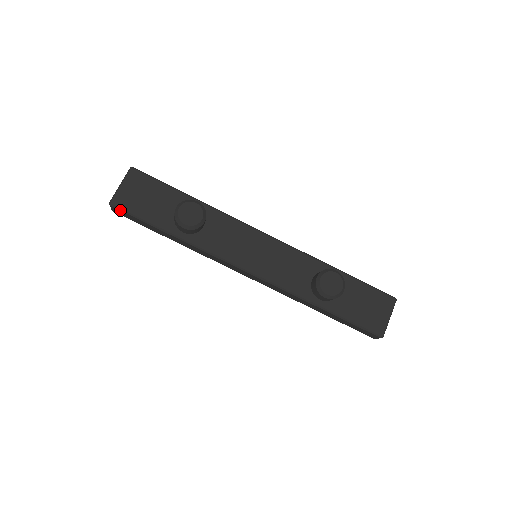
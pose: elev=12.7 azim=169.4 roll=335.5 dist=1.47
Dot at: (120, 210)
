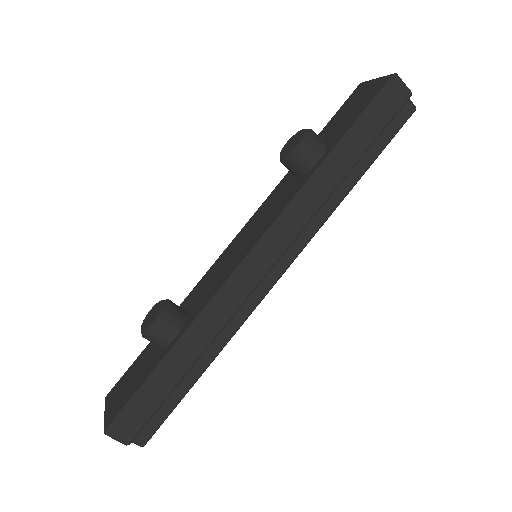
Dot at: (116, 420)
